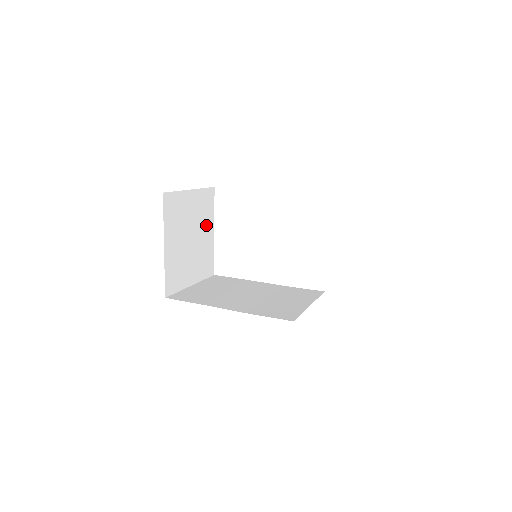
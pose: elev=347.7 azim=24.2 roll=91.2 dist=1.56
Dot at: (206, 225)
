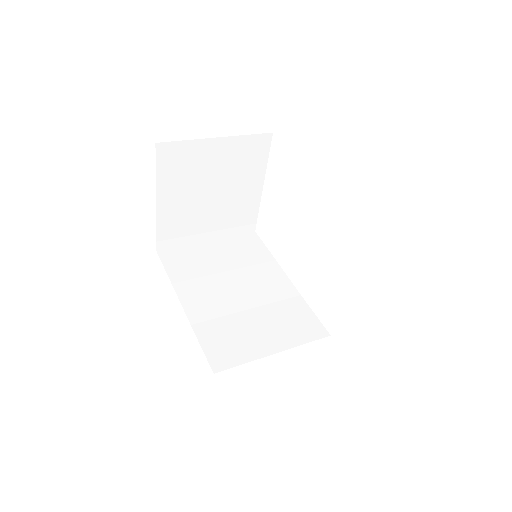
Dot at: (247, 178)
